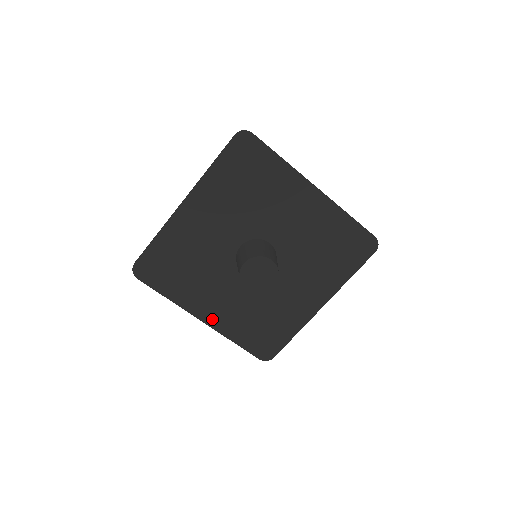
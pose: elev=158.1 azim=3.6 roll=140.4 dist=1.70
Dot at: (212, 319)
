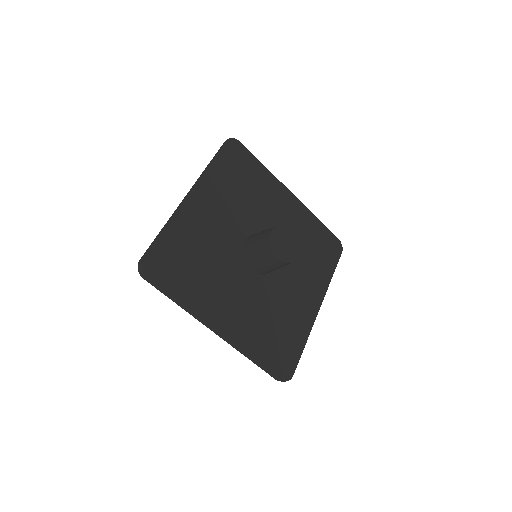
Dot at: (229, 329)
